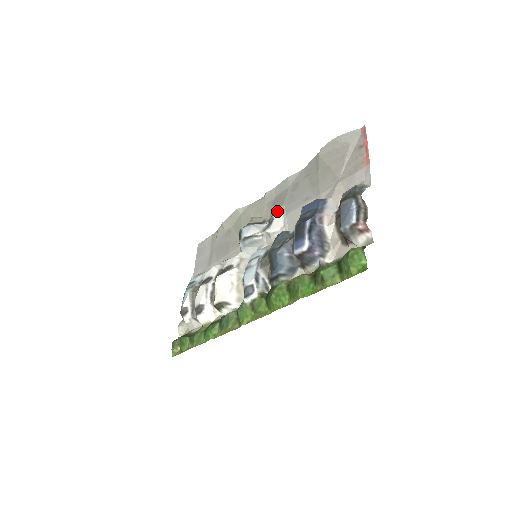
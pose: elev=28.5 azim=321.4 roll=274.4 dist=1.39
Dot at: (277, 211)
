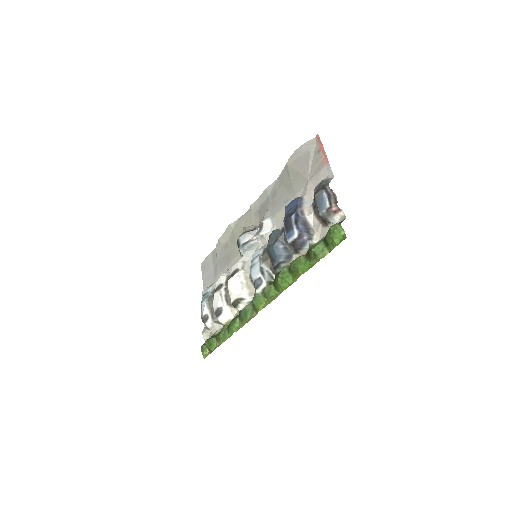
Dot at: (264, 217)
